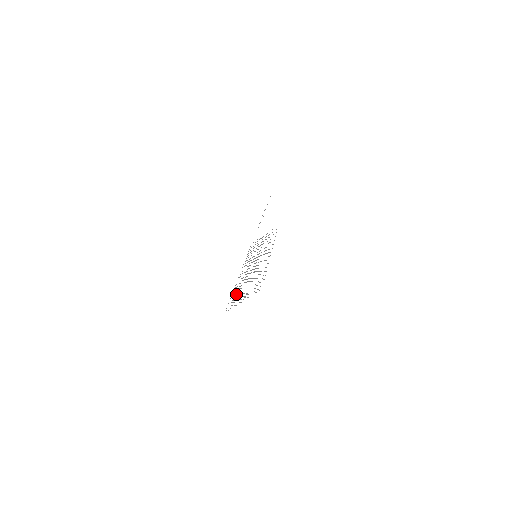
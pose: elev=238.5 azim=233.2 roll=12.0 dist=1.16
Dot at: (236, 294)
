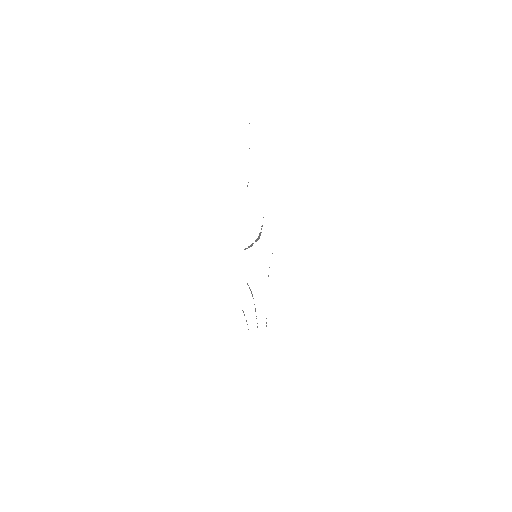
Dot at: occluded
